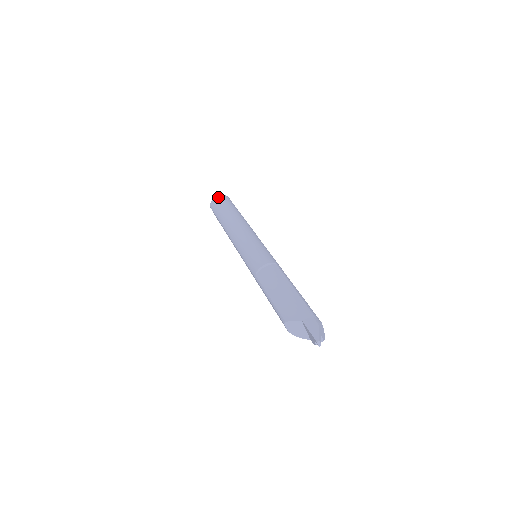
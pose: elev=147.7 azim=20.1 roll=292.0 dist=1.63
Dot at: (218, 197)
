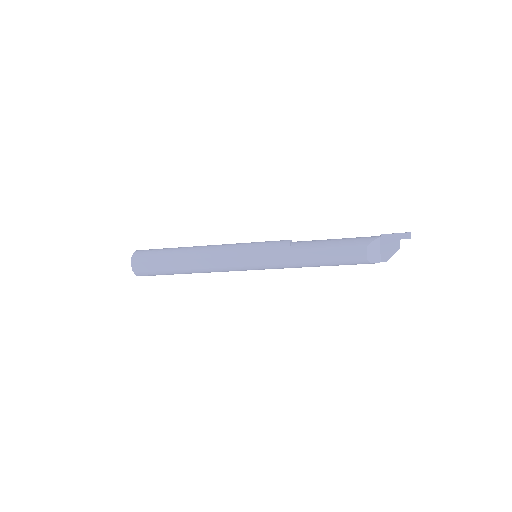
Dot at: (140, 250)
